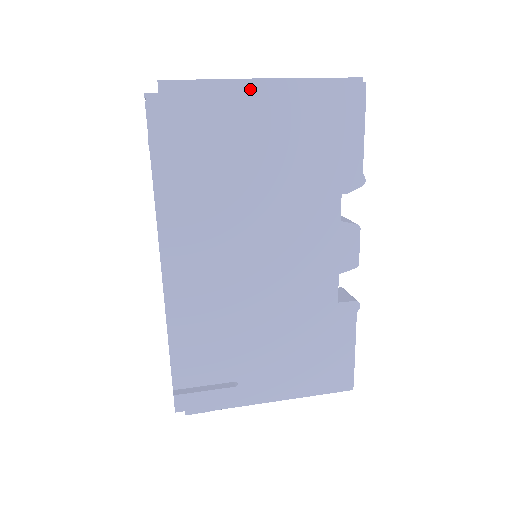
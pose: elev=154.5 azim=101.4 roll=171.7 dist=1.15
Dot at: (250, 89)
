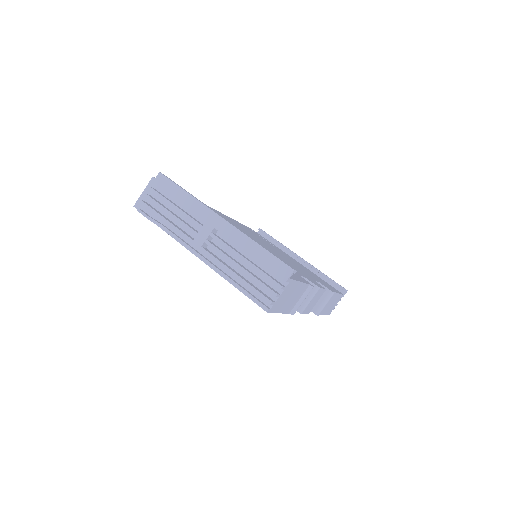
Dot at: (189, 250)
